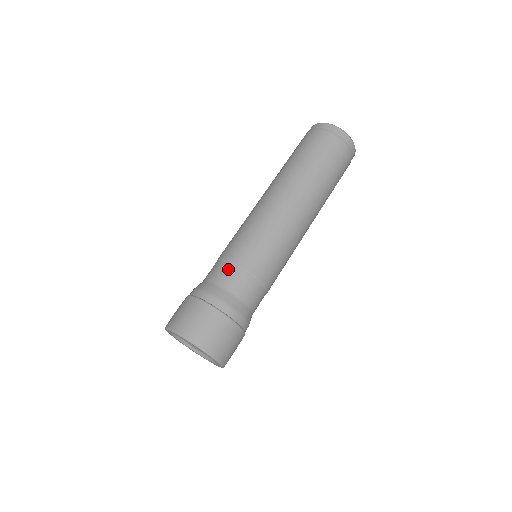
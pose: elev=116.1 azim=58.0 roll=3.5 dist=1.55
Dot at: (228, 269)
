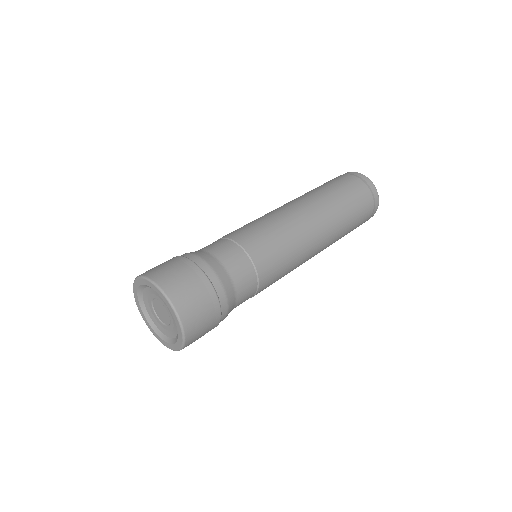
Dot at: (222, 242)
